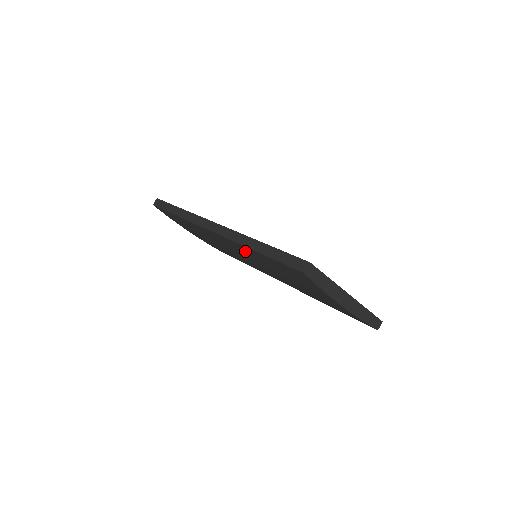
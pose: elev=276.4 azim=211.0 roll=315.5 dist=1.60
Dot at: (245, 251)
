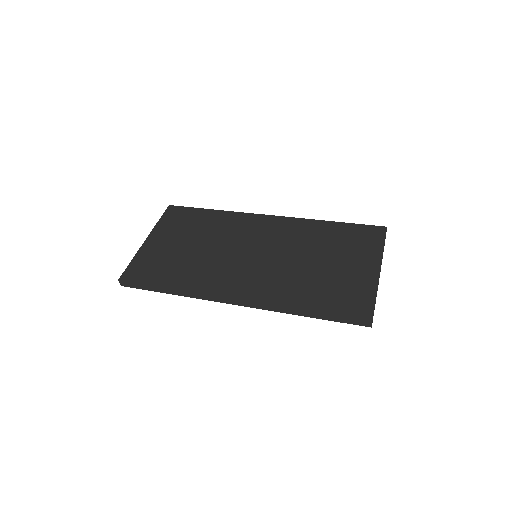
Dot at: occluded
